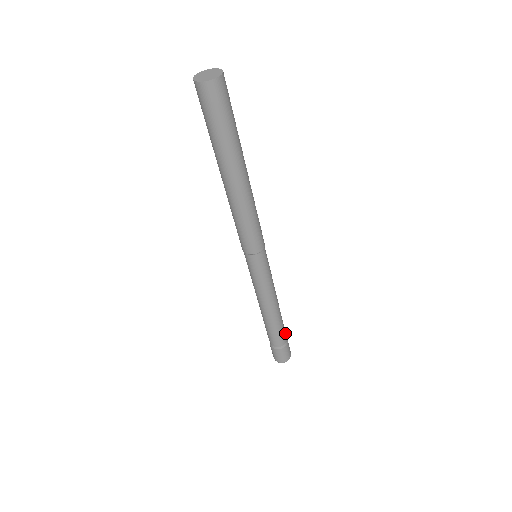
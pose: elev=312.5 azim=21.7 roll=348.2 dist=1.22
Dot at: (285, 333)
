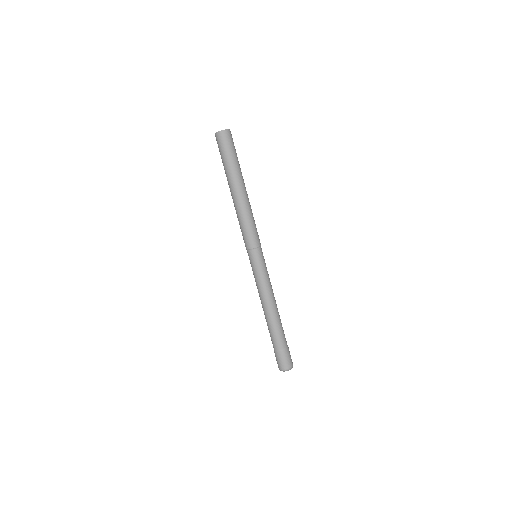
Dot at: (284, 338)
